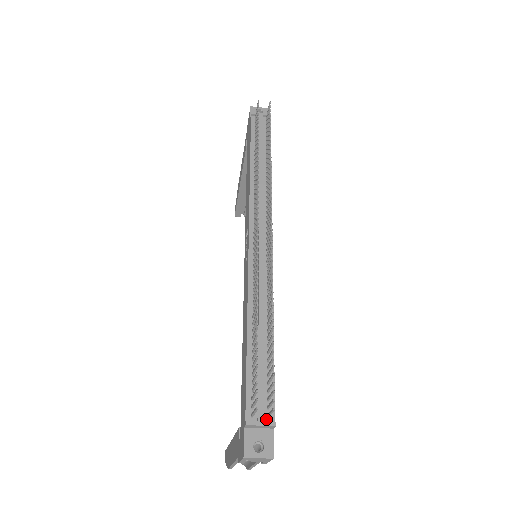
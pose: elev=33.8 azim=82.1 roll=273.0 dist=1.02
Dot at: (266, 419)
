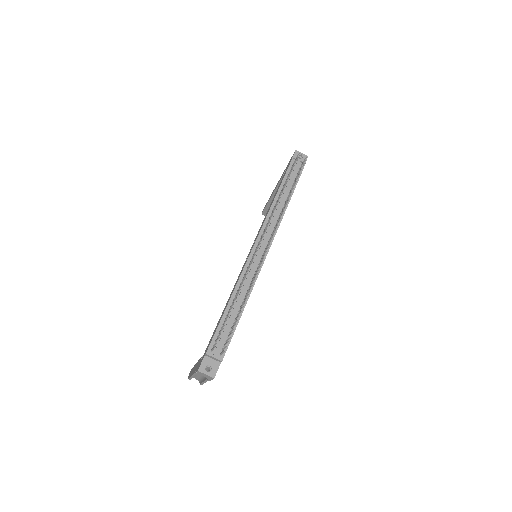
Dot at: (219, 355)
